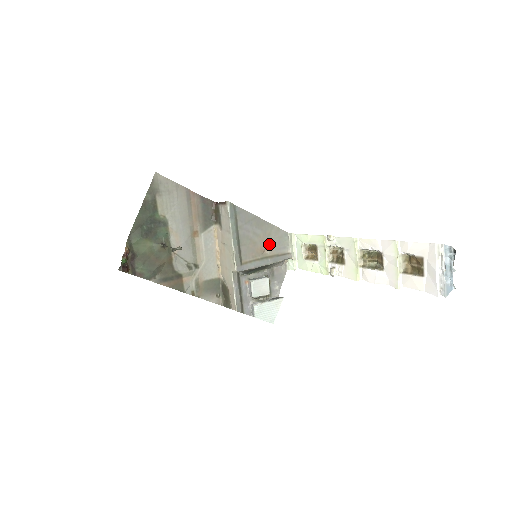
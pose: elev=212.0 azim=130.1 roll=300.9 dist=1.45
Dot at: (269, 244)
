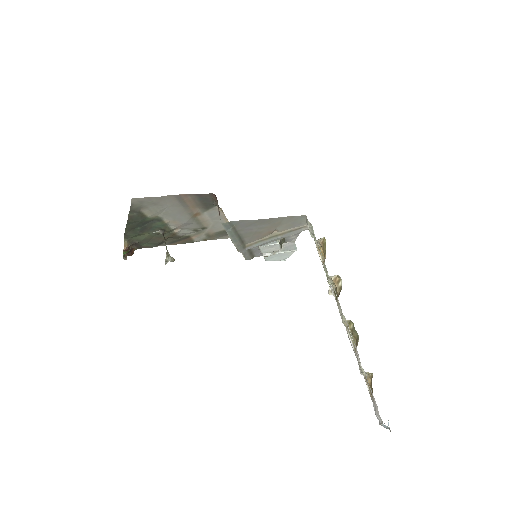
Dot at: (280, 227)
